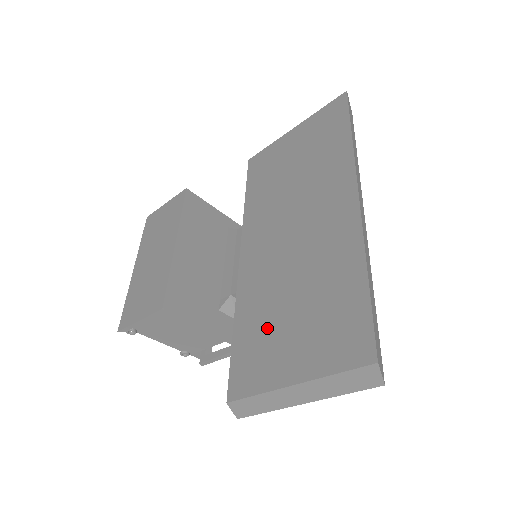
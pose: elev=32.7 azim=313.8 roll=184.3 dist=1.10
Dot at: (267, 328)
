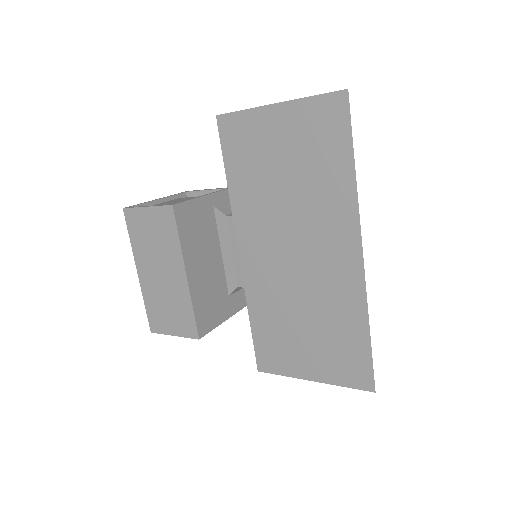
Dot at: (283, 333)
